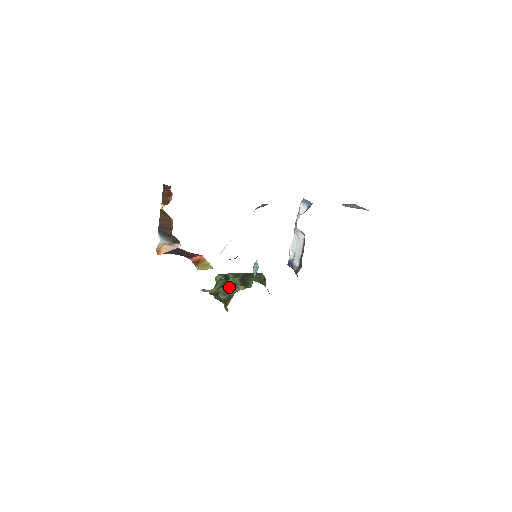
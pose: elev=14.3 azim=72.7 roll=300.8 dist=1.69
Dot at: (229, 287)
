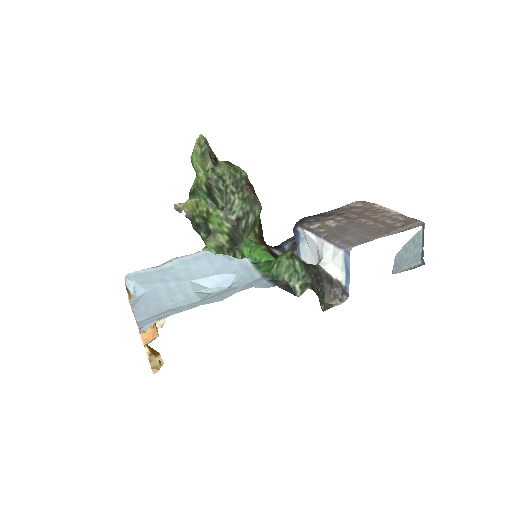
Dot at: (214, 252)
